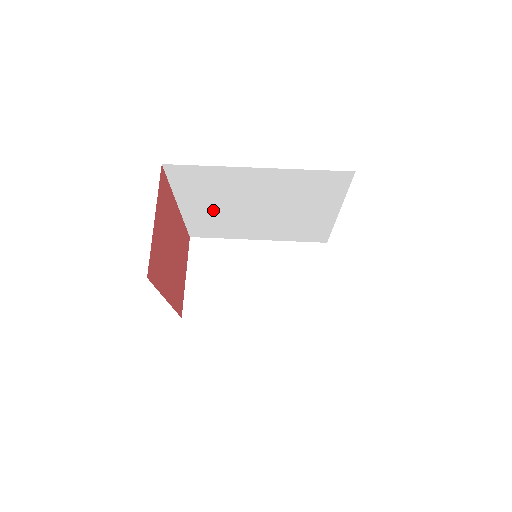
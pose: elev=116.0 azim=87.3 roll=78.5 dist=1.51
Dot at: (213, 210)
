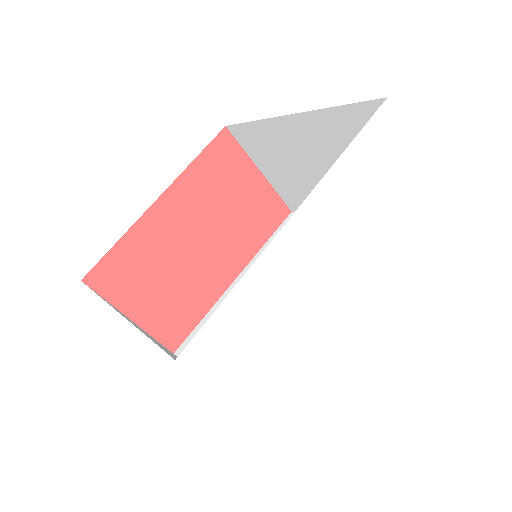
Dot at: occluded
